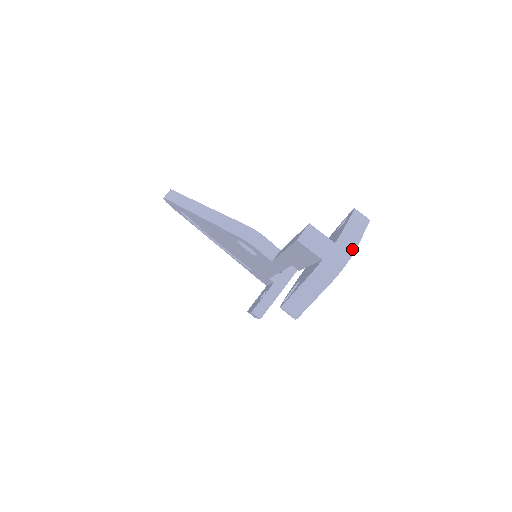
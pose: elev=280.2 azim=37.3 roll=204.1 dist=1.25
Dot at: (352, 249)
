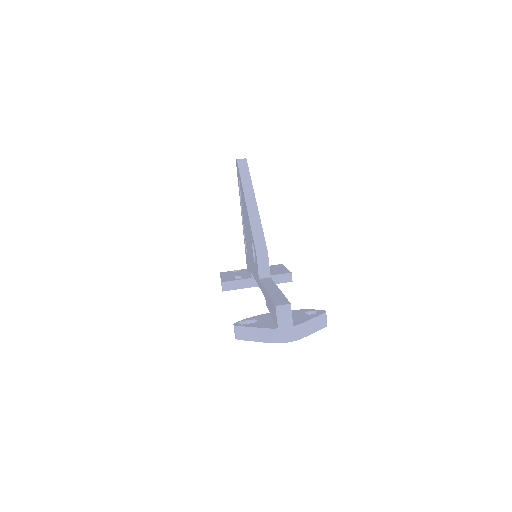
Dot at: (299, 337)
